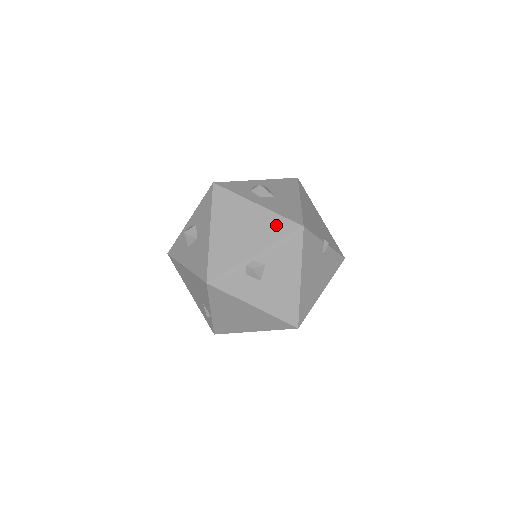
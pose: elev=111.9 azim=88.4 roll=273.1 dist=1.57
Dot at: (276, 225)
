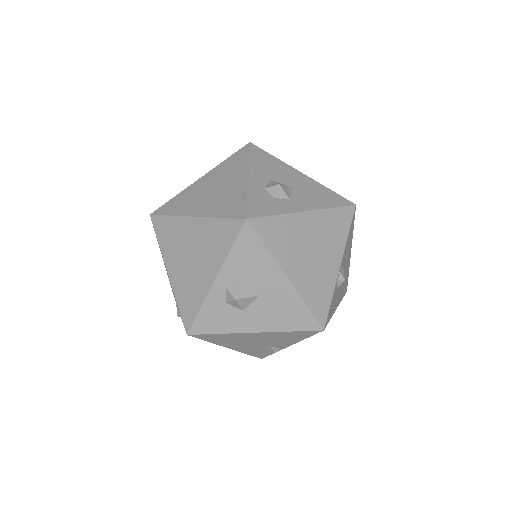
Dot at: (337, 221)
